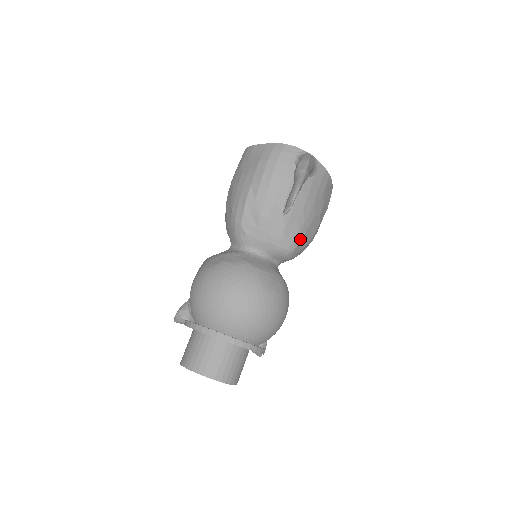
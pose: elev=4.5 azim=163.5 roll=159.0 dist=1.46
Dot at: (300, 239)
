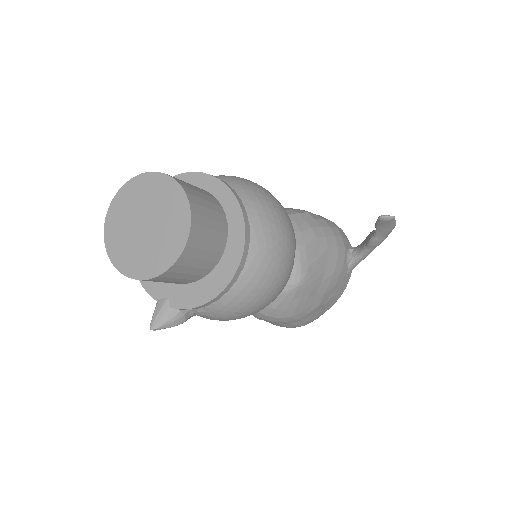
Dot at: (310, 287)
